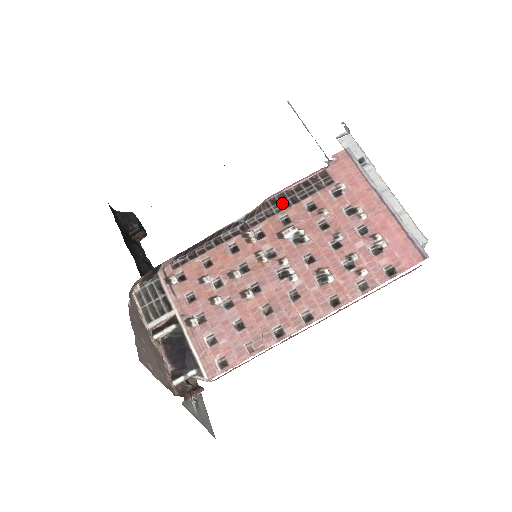
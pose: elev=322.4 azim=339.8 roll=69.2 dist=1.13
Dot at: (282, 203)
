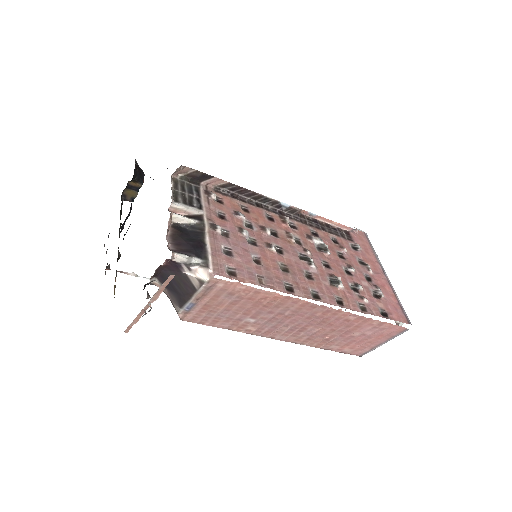
Dot at: (315, 224)
